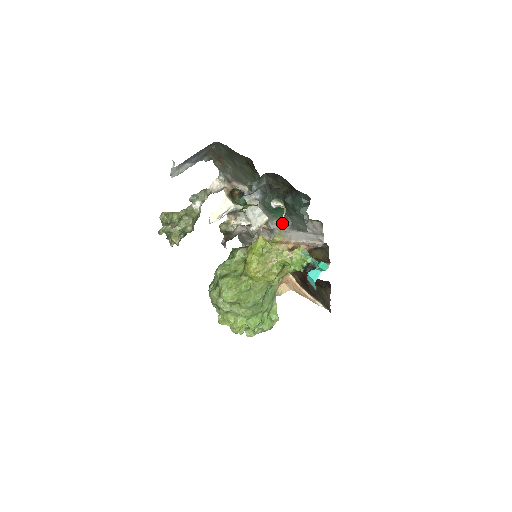
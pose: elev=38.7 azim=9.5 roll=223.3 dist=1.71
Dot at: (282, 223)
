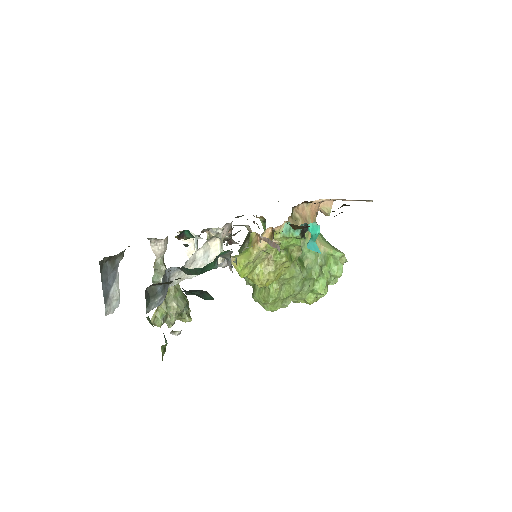
Dot at: occluded
